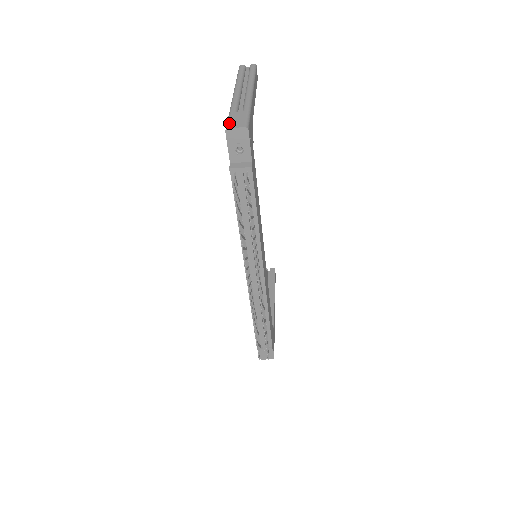
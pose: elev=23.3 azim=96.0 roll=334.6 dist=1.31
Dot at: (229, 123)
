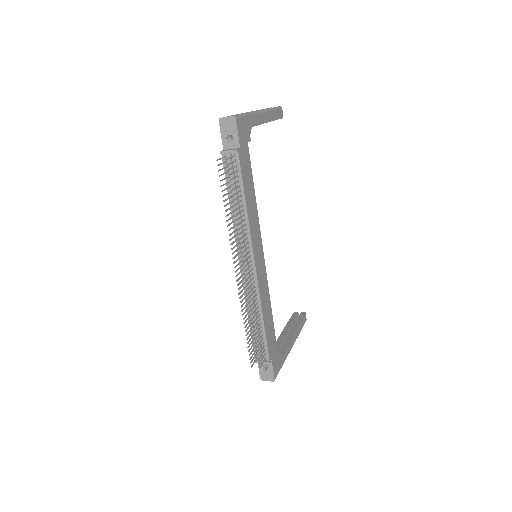
Dot at: occluded
